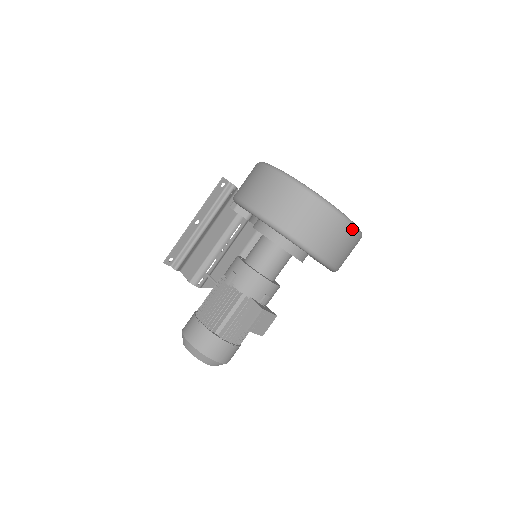
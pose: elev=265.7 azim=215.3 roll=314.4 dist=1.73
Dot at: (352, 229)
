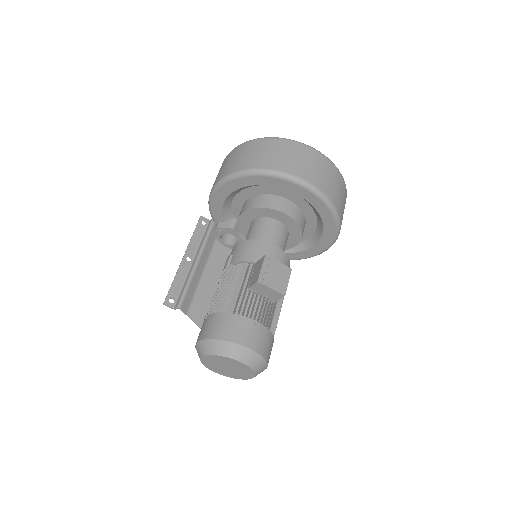
Dot at: (316, 152)
